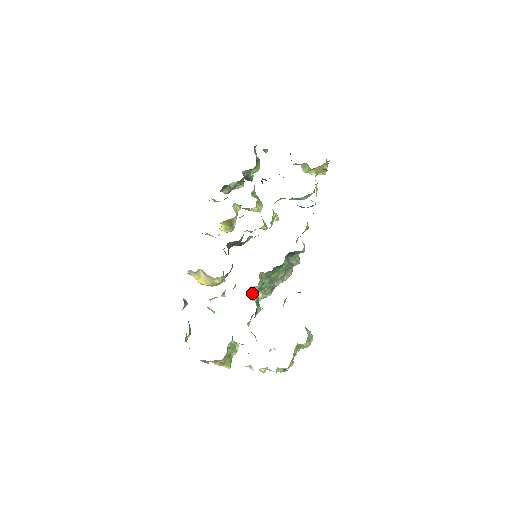
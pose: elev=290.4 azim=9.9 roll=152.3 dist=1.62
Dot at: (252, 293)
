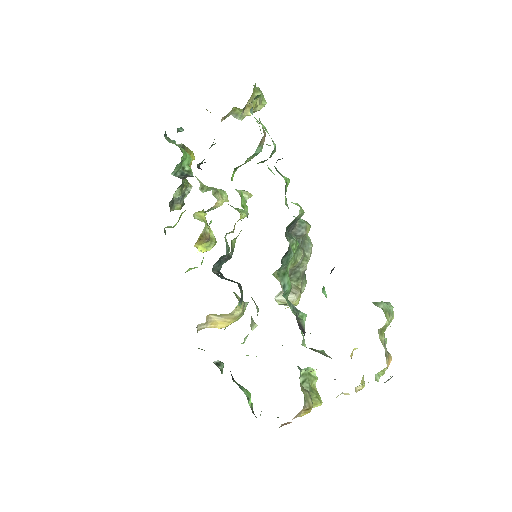
Dot at: (282, 302)
